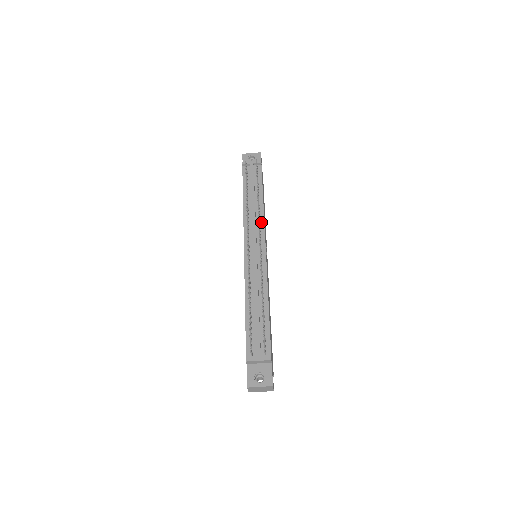
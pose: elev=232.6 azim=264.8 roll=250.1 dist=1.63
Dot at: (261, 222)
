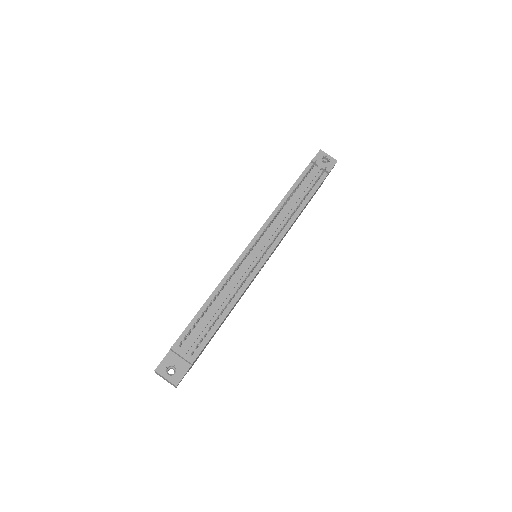
Dot at: (284, 230)
